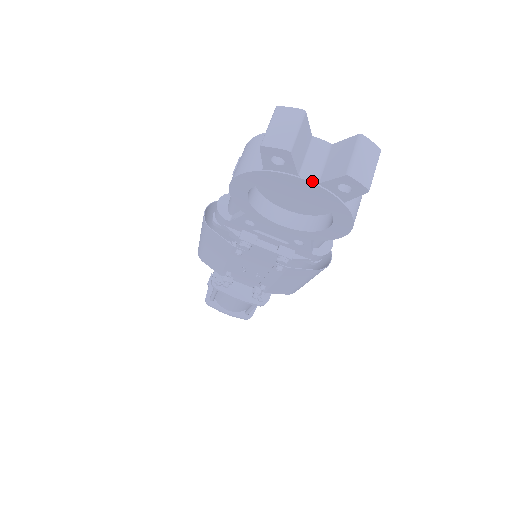
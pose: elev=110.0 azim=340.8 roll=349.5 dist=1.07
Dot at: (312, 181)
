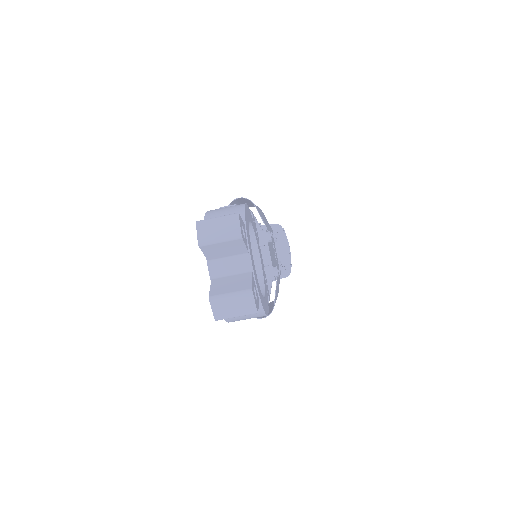
Dot at: (211, 273)
